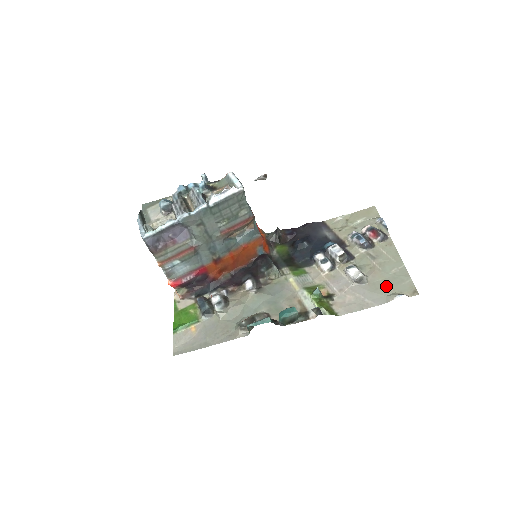
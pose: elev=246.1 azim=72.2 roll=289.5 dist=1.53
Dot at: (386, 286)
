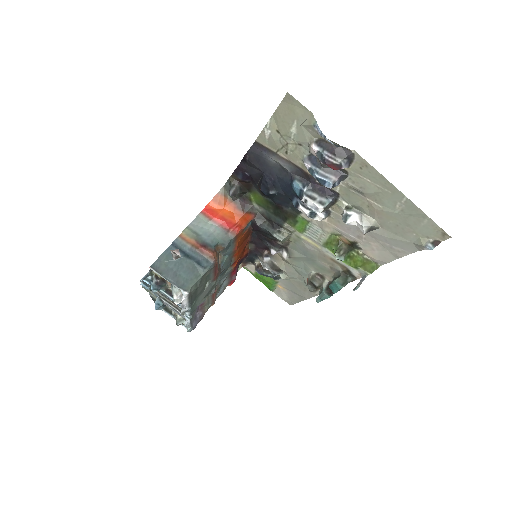
Dot at: (404, 230)
